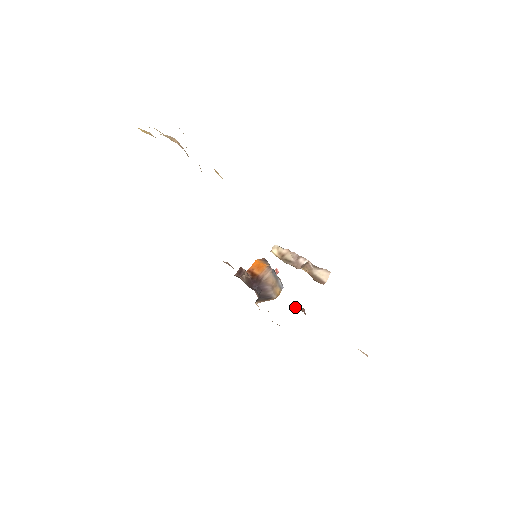
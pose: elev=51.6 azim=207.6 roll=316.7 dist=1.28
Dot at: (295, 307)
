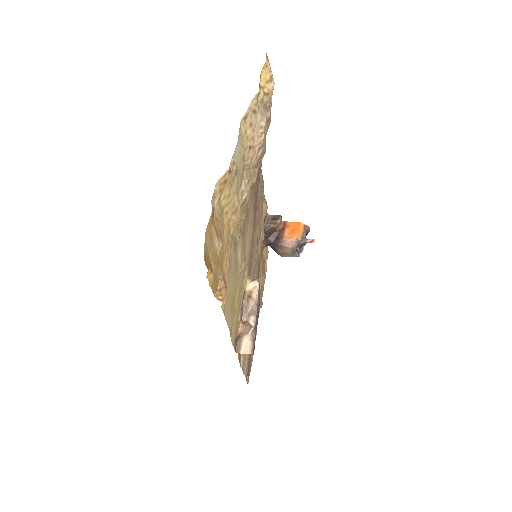
Dot at: occluded
